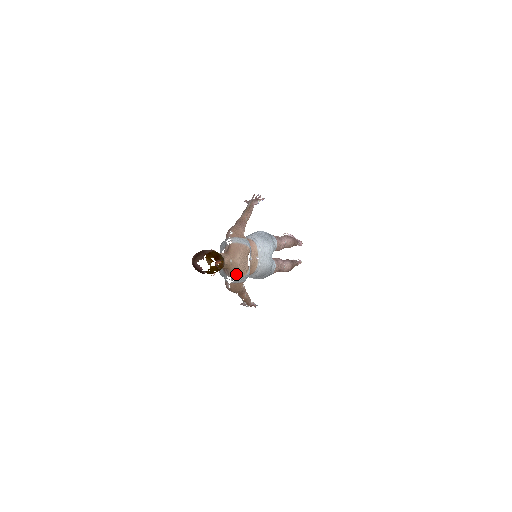
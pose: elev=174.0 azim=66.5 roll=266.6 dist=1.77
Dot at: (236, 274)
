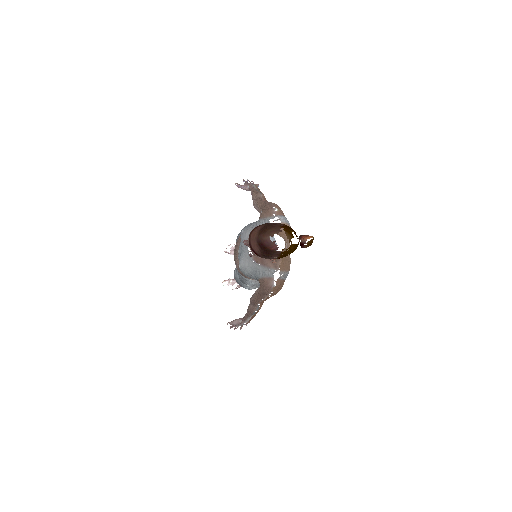
Dot at: (286, 266)
